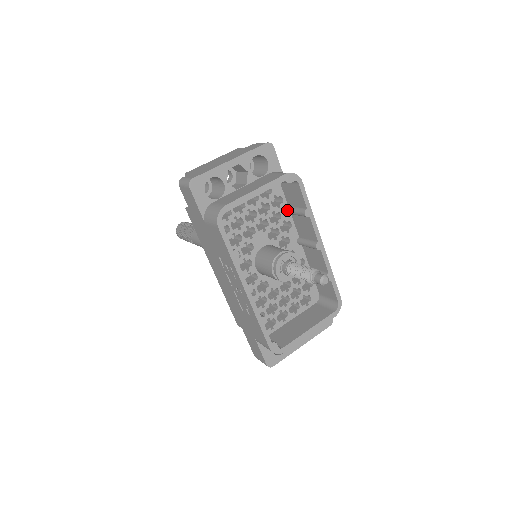
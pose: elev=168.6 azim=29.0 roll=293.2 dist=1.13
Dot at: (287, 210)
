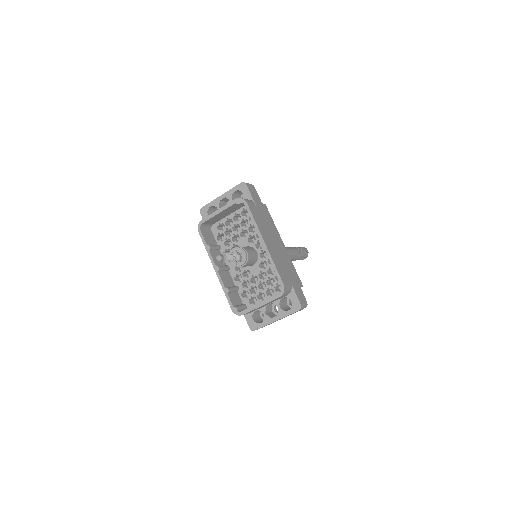
Dot at: occluded
